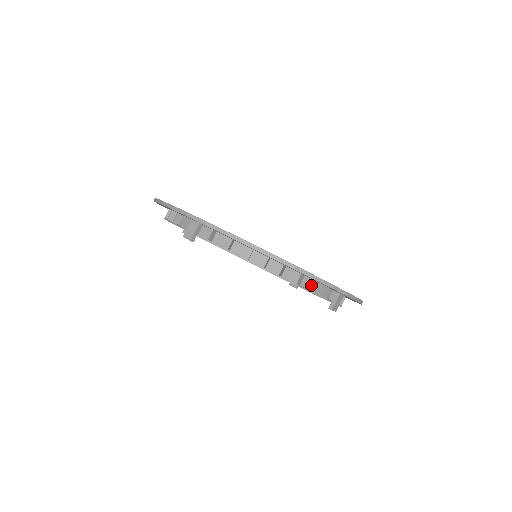
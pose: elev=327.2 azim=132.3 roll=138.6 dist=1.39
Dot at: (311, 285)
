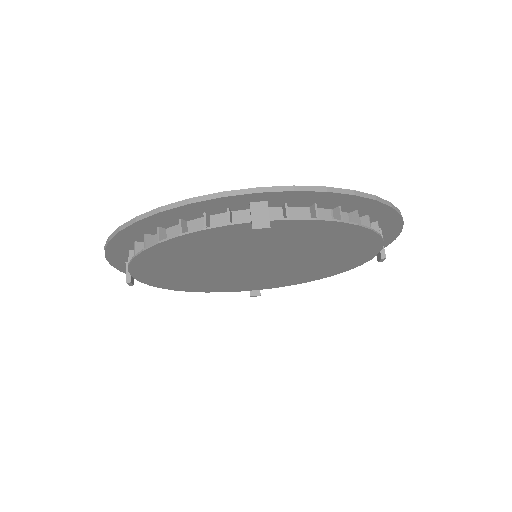
Dot at: occluded
